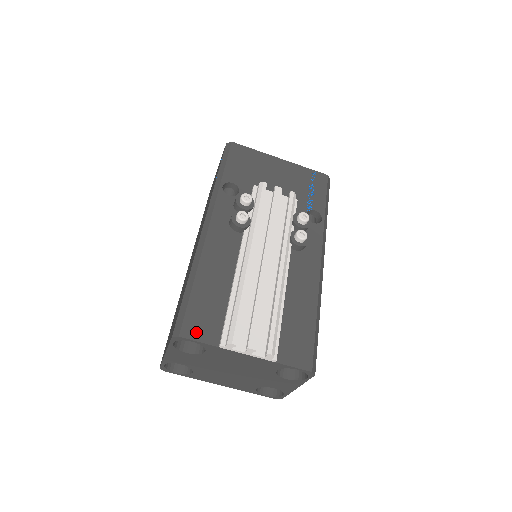
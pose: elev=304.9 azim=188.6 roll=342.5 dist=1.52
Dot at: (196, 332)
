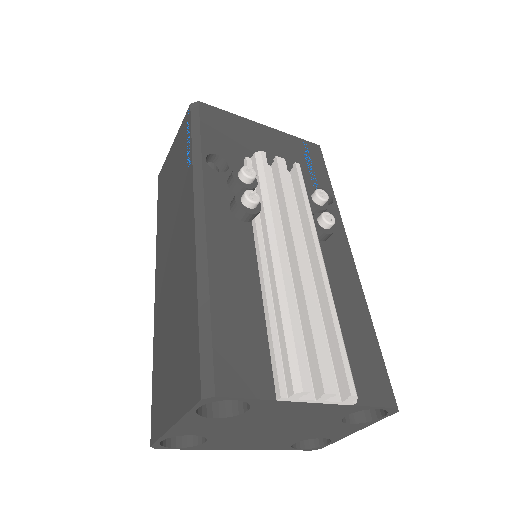
Dot at: (238, 383)
